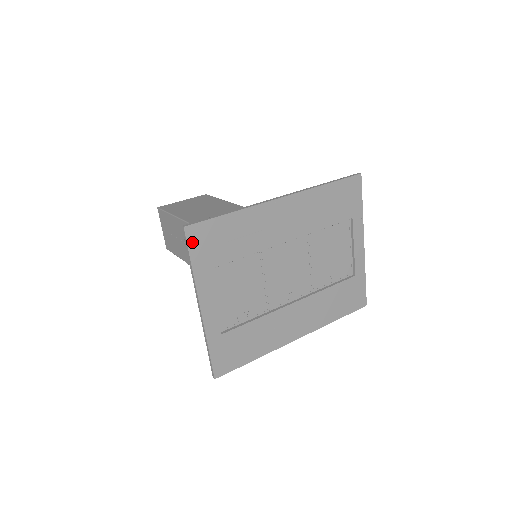
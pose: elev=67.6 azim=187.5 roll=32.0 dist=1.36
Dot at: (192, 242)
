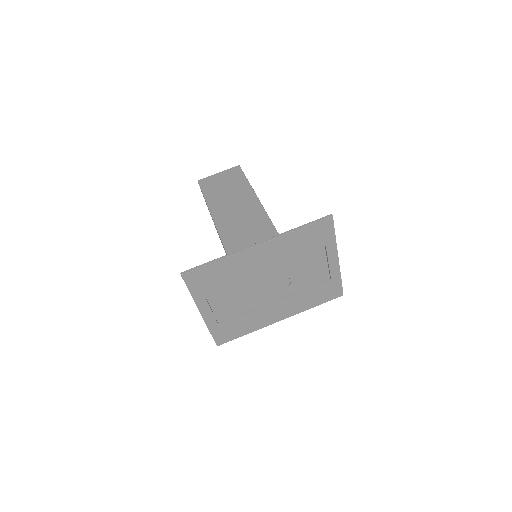
Dot at: (188, 282)
